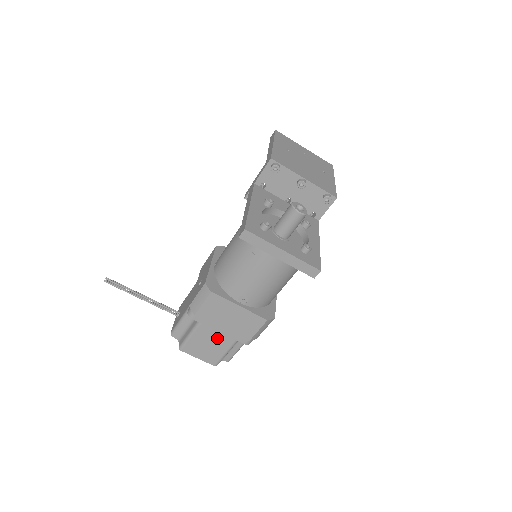
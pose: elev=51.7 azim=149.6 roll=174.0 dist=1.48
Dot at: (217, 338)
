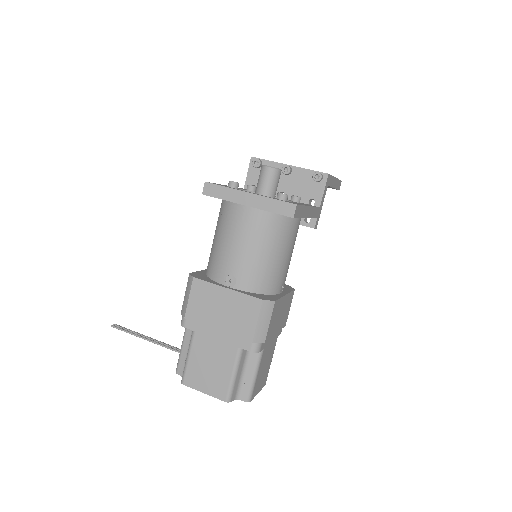
Dot at: (217, 350)
